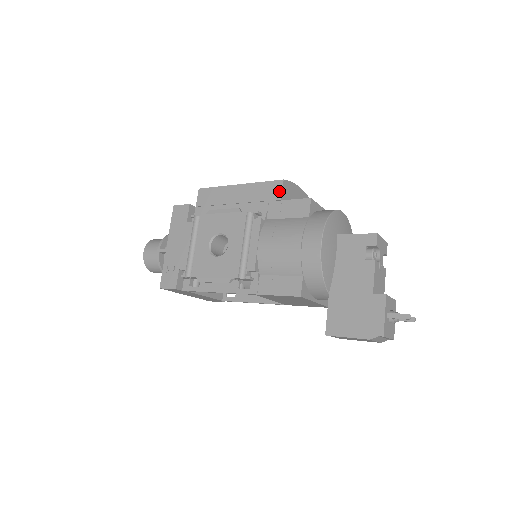
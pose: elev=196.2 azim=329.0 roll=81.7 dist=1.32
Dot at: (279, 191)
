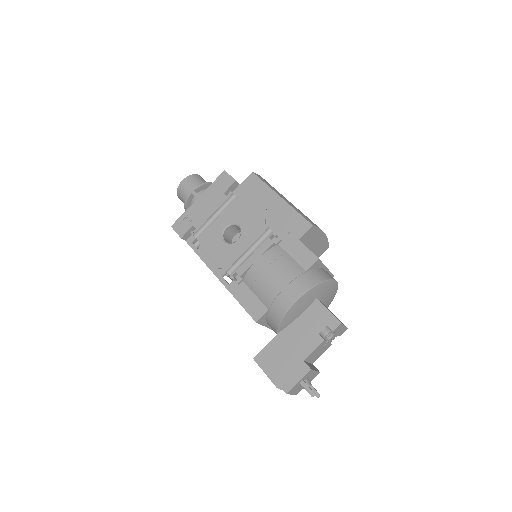
Dot at: (303, 231)
